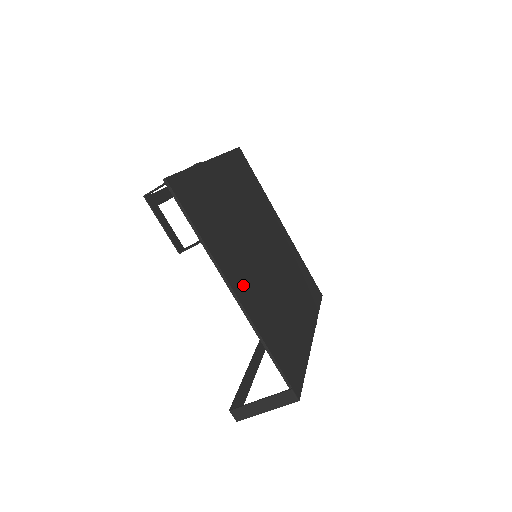
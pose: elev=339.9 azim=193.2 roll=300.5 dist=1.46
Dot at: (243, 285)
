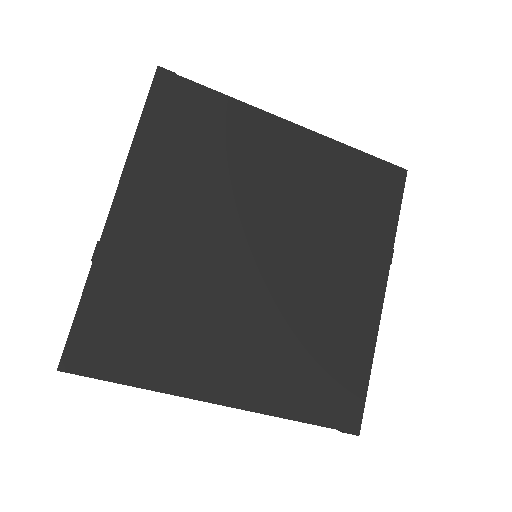
Dot at: (231, 373)
